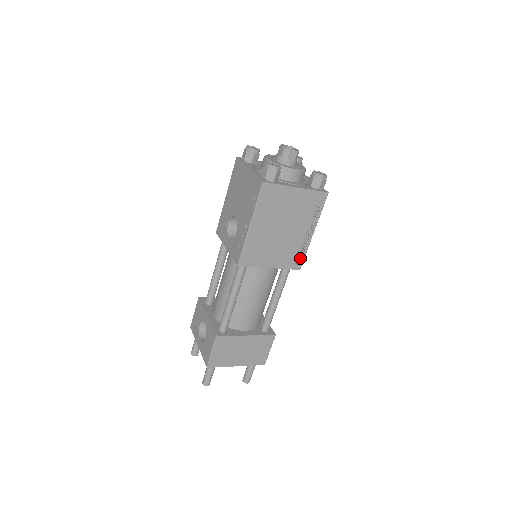
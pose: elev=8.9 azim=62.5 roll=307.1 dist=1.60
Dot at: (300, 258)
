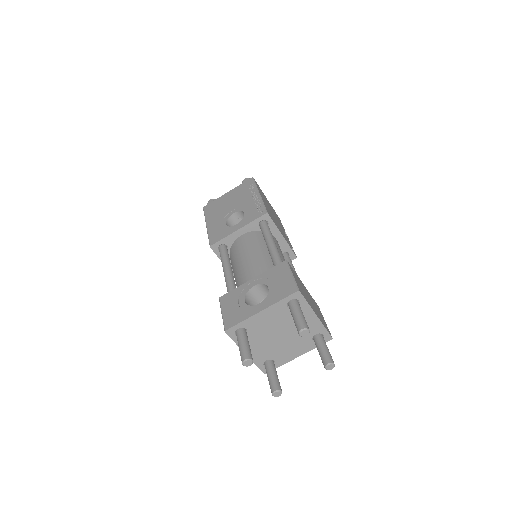
Dot at: (292, 248)
